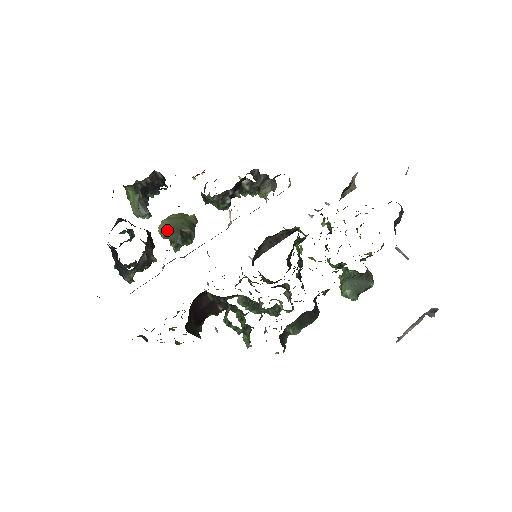
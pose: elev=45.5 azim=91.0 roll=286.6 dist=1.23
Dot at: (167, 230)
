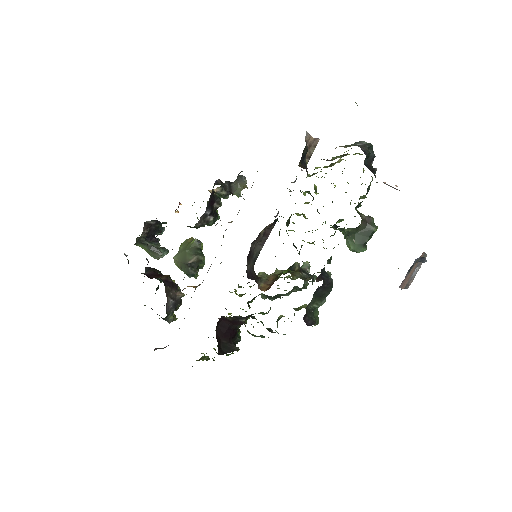
Dot at: (180, 266)
